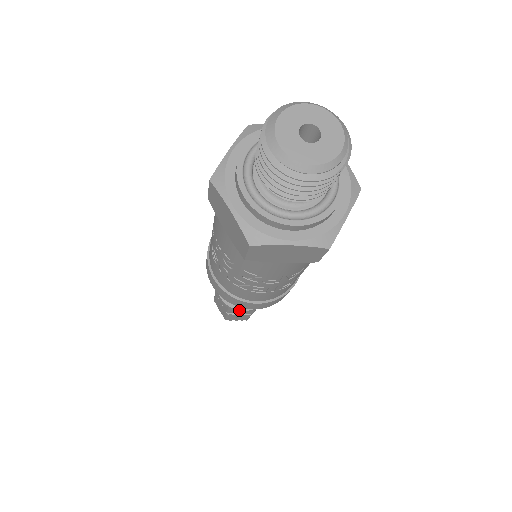
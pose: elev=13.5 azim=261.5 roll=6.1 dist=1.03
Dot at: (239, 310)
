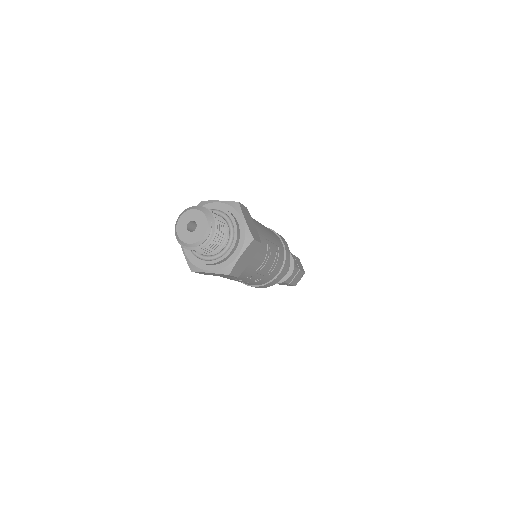
Dot at: occluded
